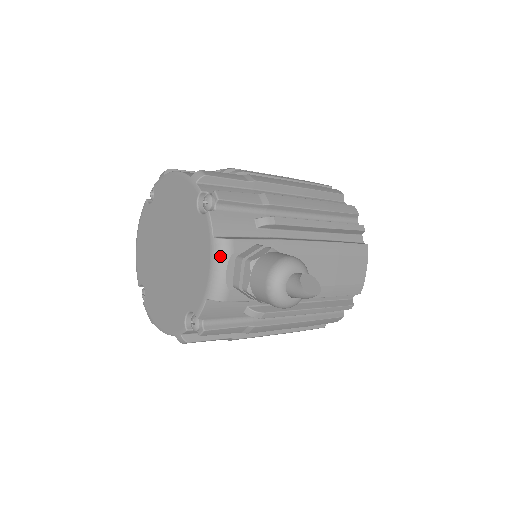
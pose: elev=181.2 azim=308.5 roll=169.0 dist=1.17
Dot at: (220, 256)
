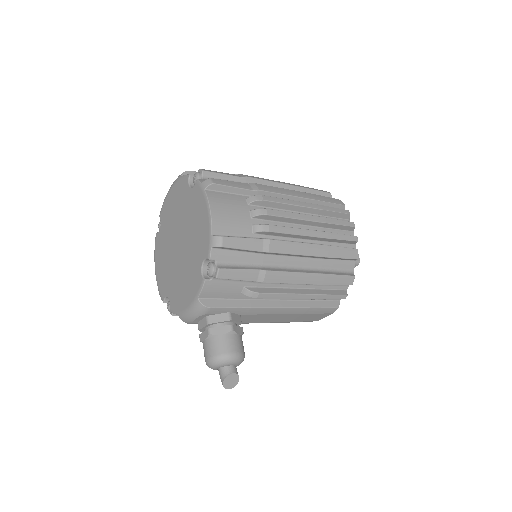
Dot at: (196, 311)
